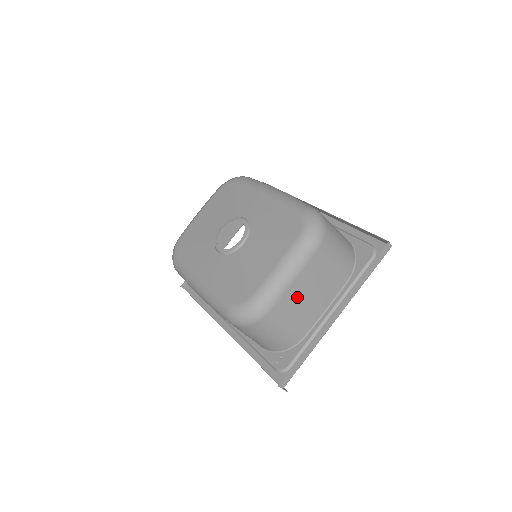
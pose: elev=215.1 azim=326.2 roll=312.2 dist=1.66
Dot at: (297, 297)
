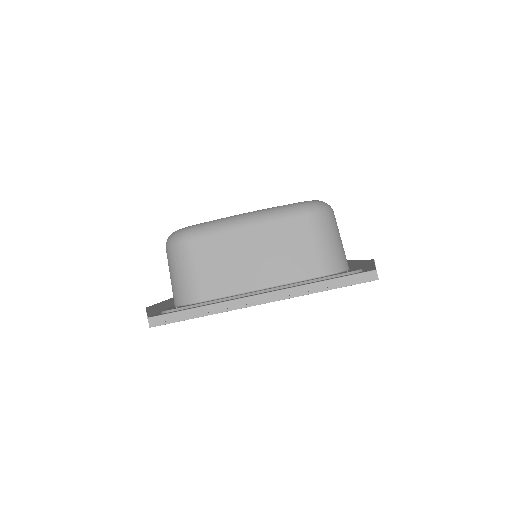
Dot at: occluded
